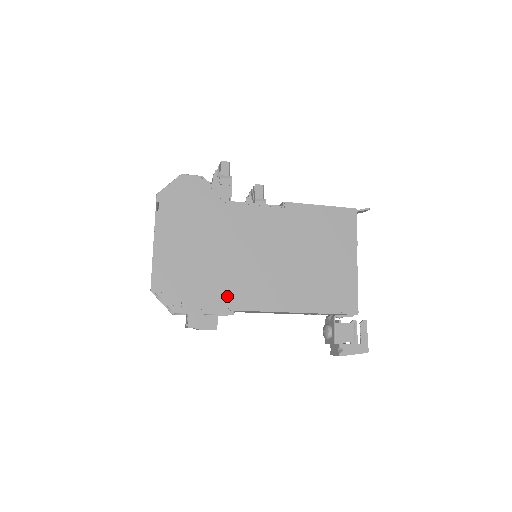
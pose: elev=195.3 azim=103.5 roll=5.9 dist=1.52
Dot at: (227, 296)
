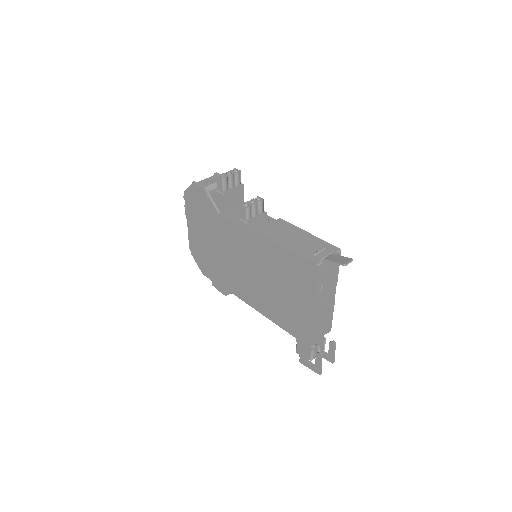
Dot at: (226, 281)
